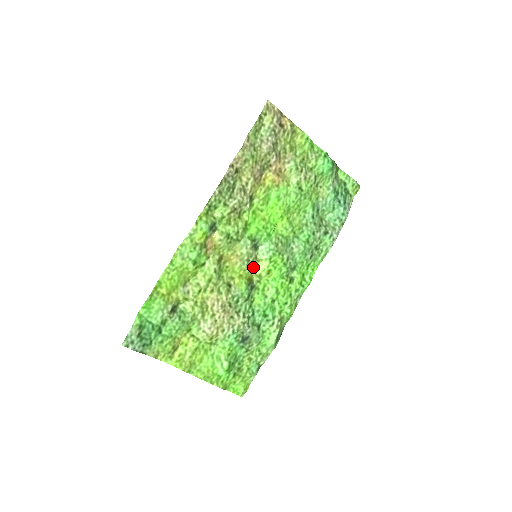
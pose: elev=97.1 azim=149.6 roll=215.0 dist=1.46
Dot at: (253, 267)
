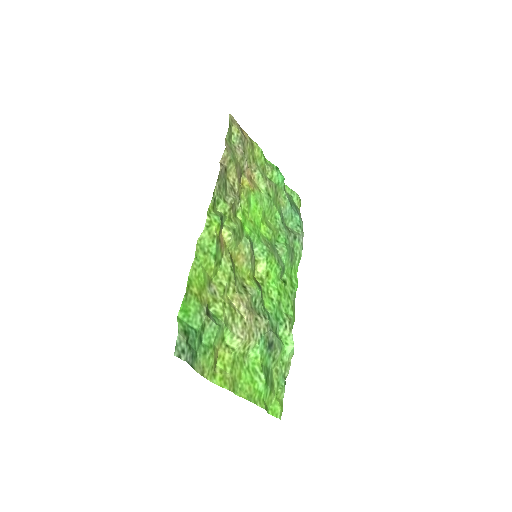
Dot at: (254, 270)
